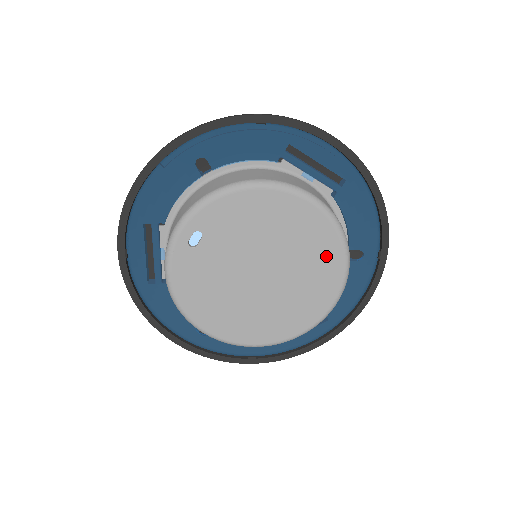
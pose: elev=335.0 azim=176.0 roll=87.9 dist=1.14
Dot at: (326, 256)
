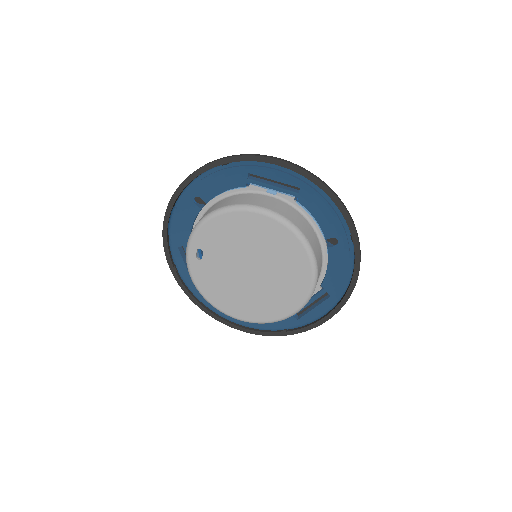
Dot at: (291, 250)
